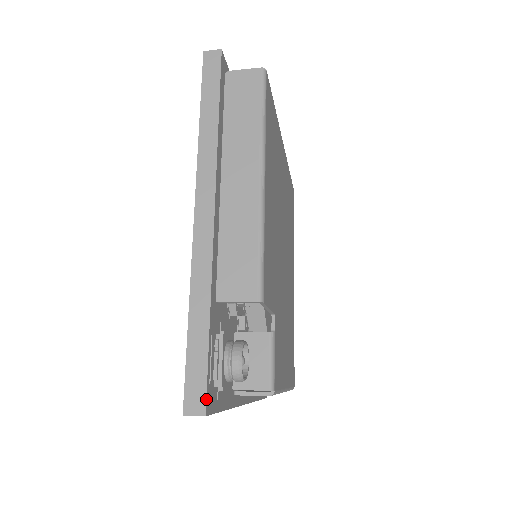
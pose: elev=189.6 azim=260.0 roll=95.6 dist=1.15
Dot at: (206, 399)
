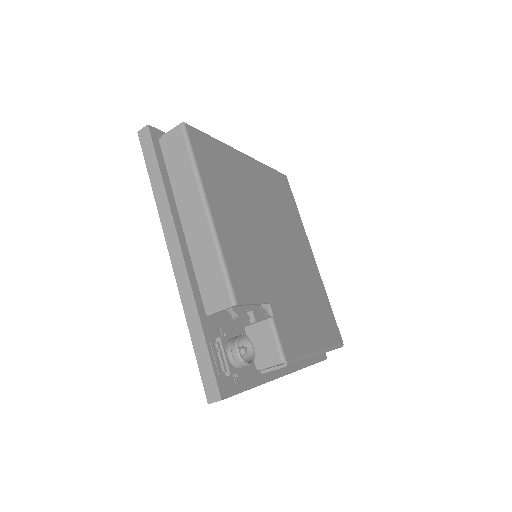
Dot at: (218, 388)
